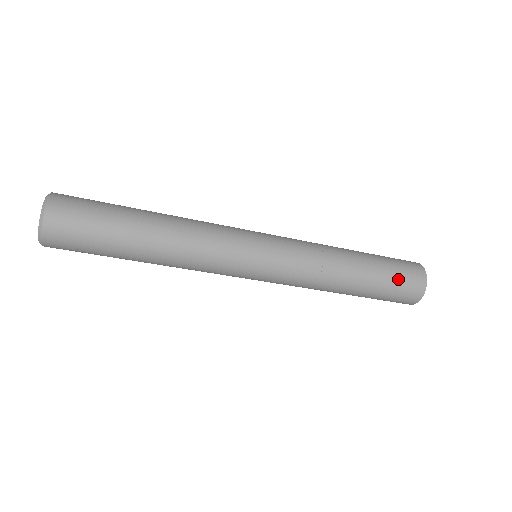
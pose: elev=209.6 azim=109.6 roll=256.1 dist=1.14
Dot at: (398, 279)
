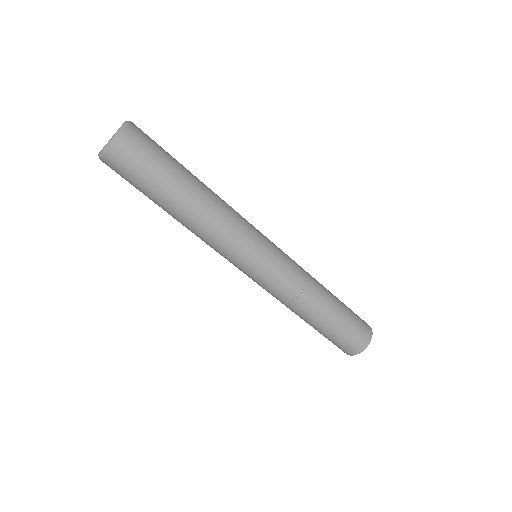
Dot at: occluded
